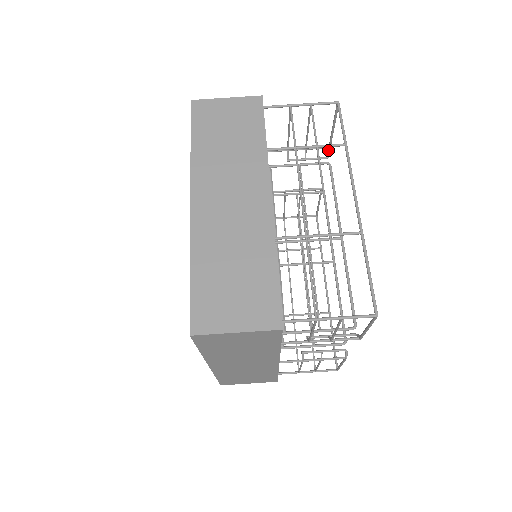
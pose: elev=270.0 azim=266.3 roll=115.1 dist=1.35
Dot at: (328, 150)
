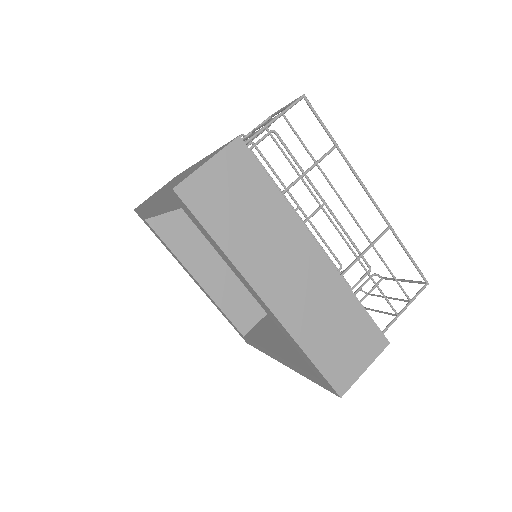
Dot at: occluded
